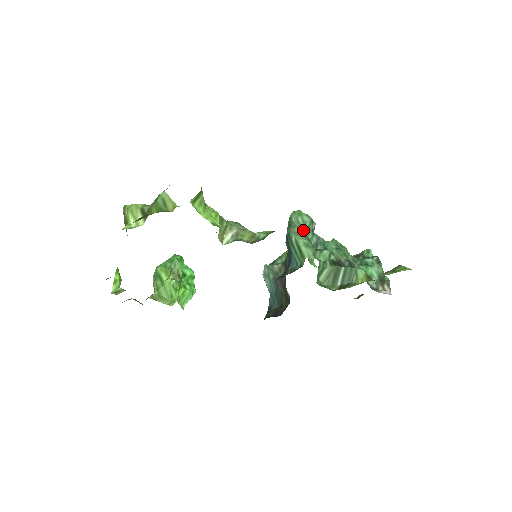
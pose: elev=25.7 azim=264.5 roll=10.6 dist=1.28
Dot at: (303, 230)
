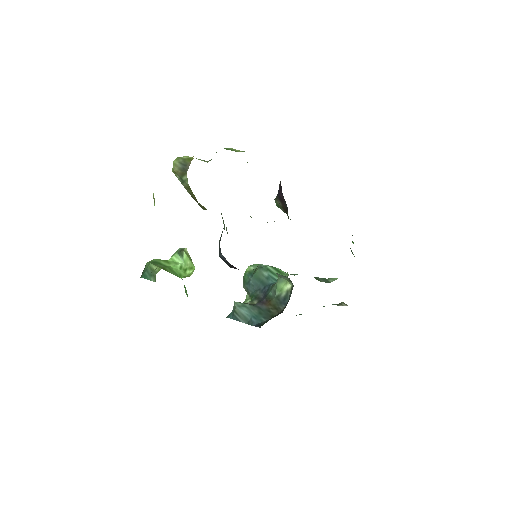
Dot at: occluded
